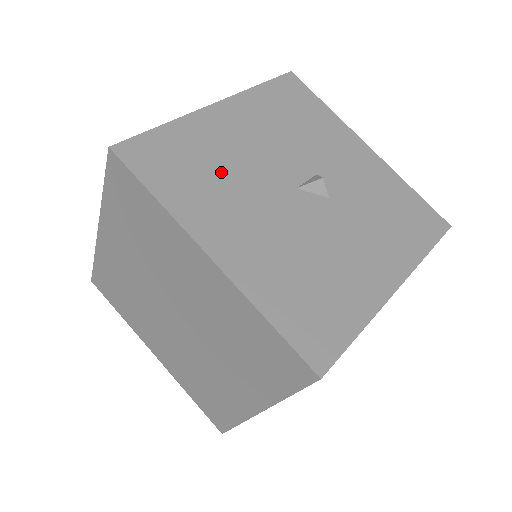
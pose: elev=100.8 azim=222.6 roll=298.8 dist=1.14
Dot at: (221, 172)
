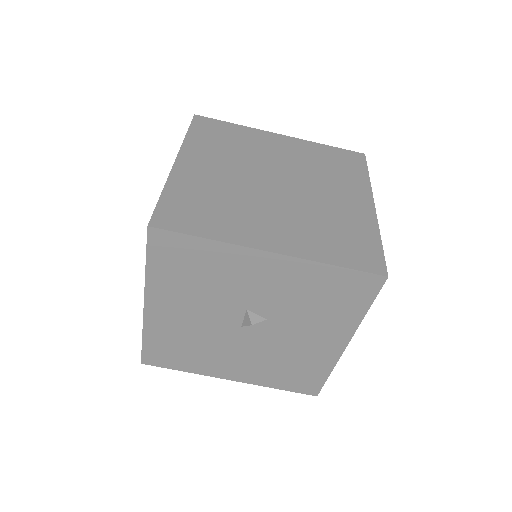
Dot at: (195, 344)
